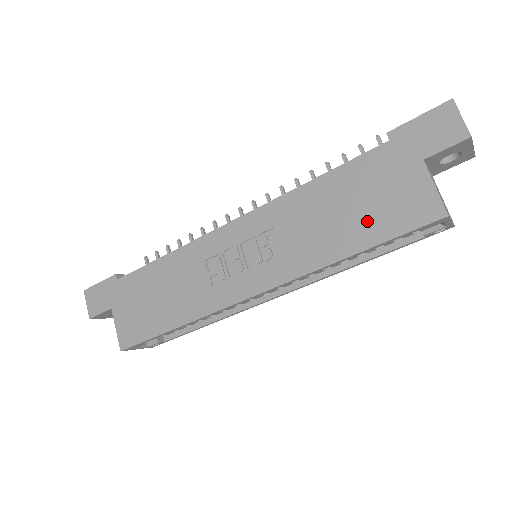
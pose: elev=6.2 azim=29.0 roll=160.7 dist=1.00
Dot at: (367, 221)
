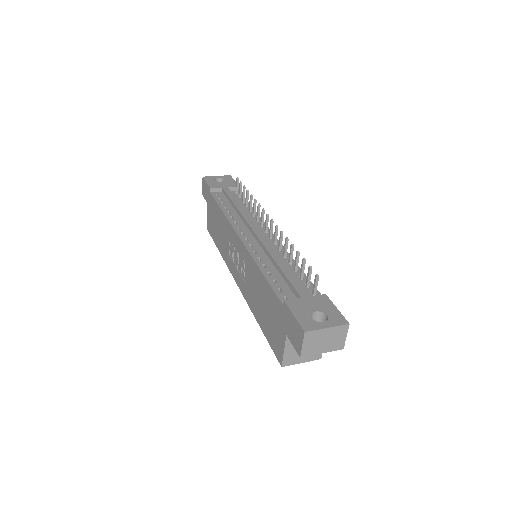
Dot at: (266, 322)
